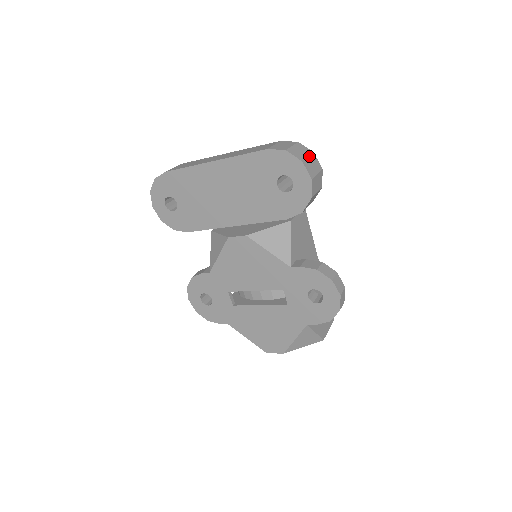
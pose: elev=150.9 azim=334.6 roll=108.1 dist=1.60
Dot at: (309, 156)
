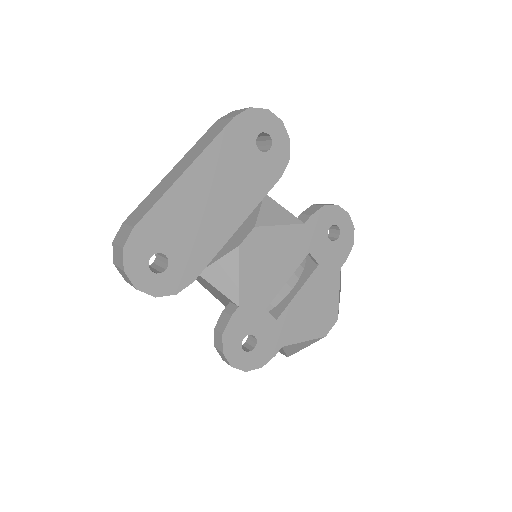
Dot at: occluded
